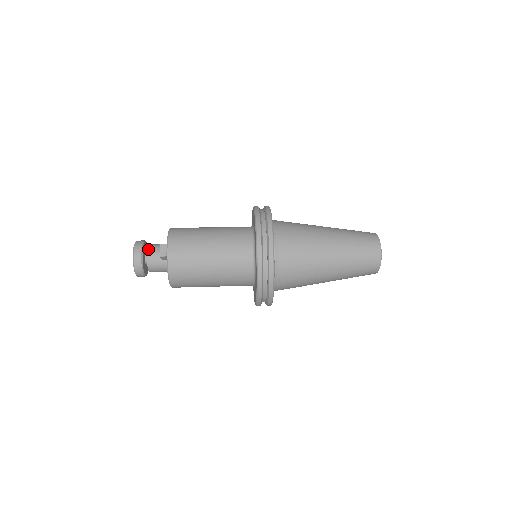
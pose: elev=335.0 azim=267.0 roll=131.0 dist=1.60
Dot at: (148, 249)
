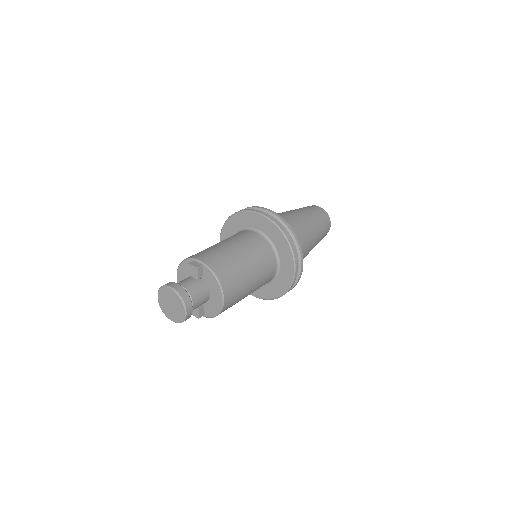
Dot at: occluded
